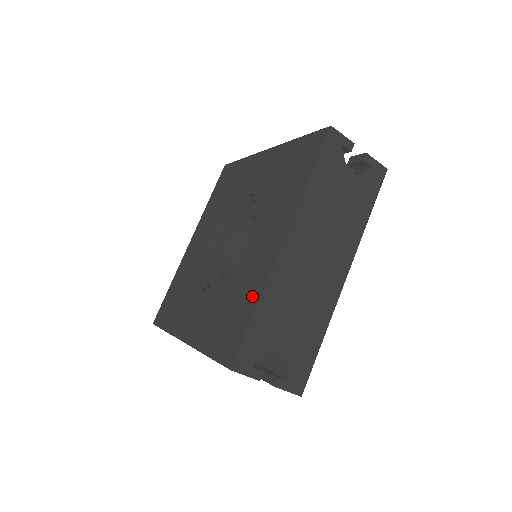
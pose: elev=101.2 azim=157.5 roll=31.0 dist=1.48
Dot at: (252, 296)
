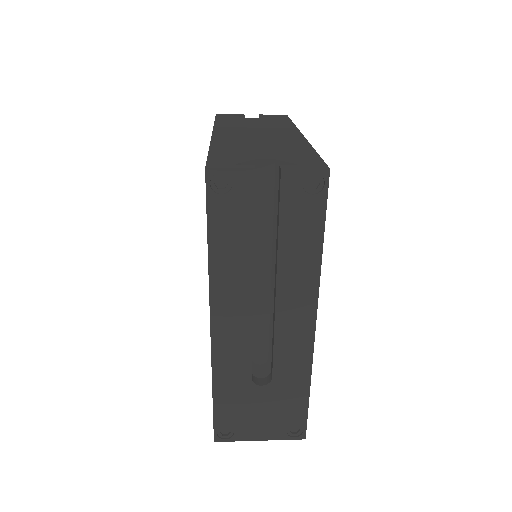
Dot at: occluded
